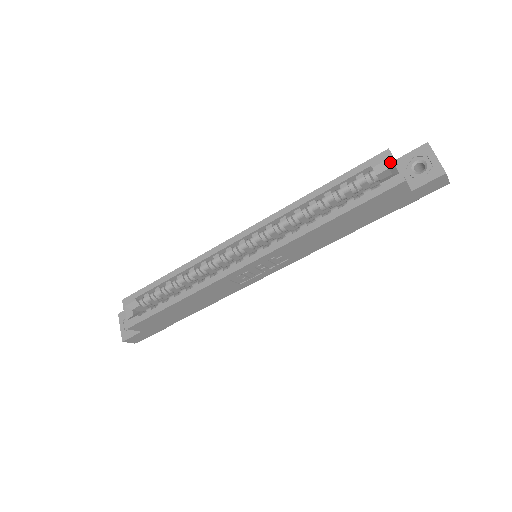
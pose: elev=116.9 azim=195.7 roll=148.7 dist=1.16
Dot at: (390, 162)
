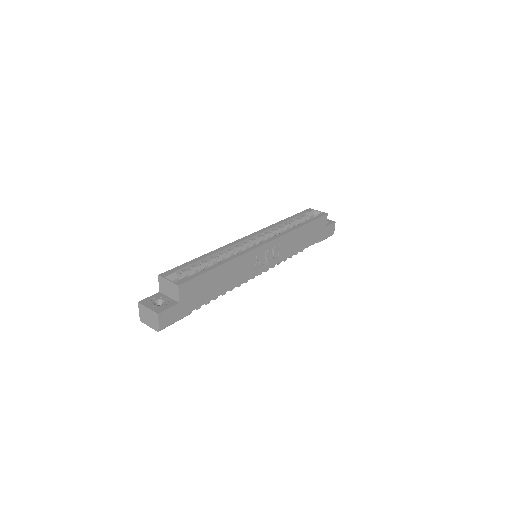
Dot at: (314, 211)
